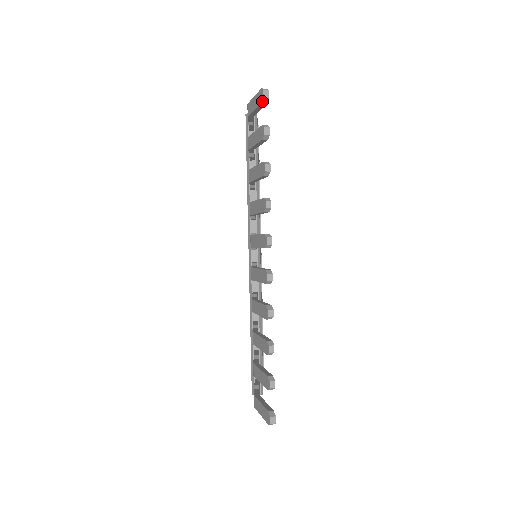
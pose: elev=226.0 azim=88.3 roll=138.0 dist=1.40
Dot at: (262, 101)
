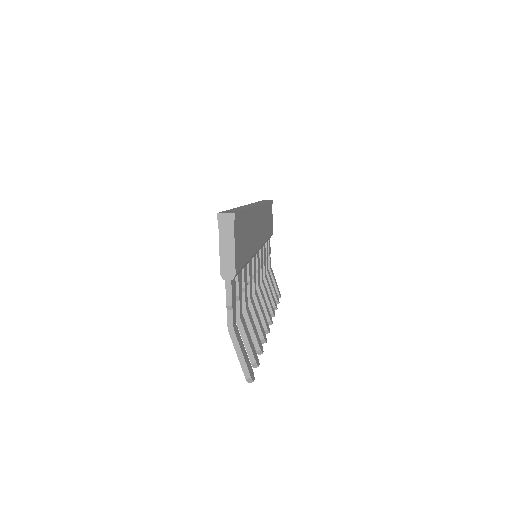
Dot at: occluded
